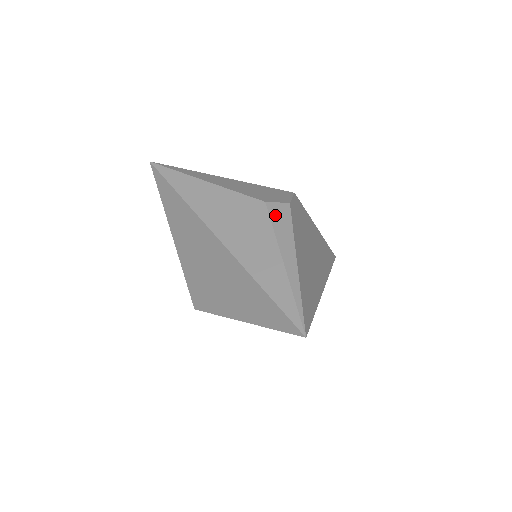
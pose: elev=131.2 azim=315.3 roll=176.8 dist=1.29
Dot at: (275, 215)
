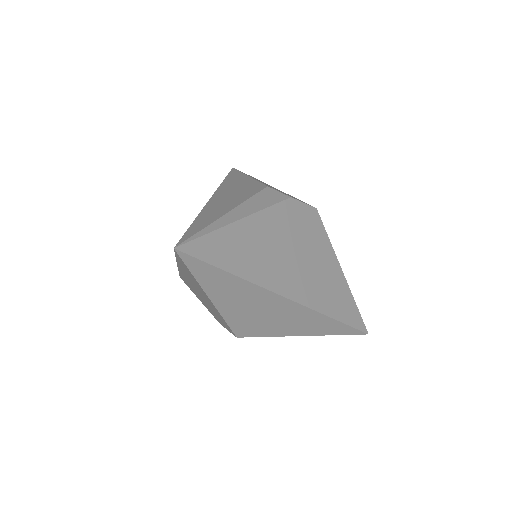
Dot at: (265, 194)
